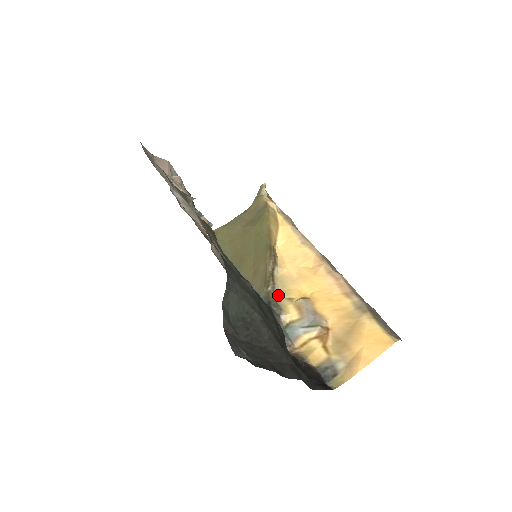
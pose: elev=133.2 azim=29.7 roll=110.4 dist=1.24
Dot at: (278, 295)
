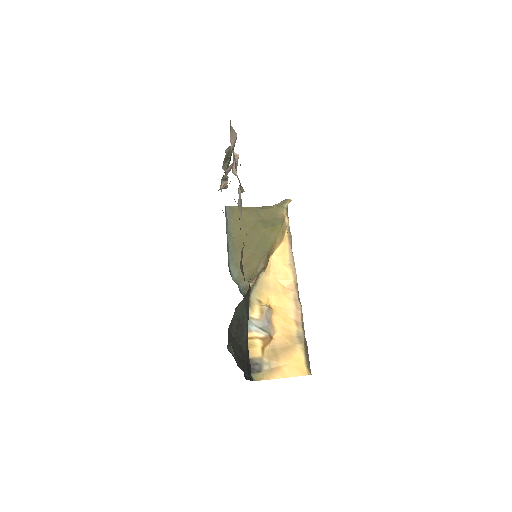
Dot at: (253, 292)
